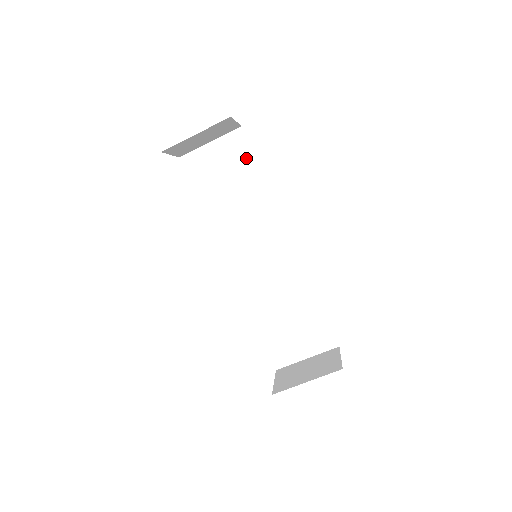
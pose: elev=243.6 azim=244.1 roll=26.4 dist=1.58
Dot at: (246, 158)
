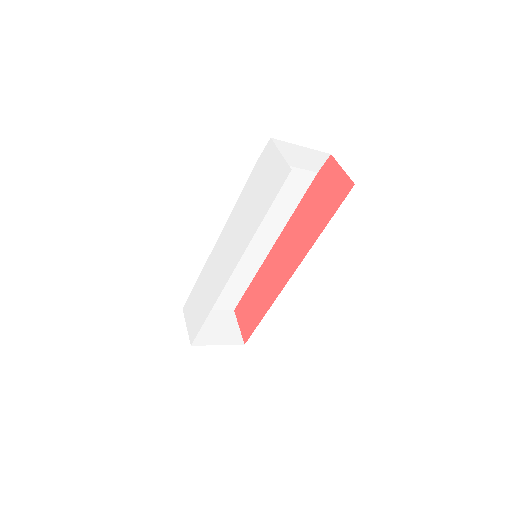
Dot at: (308, 175)
